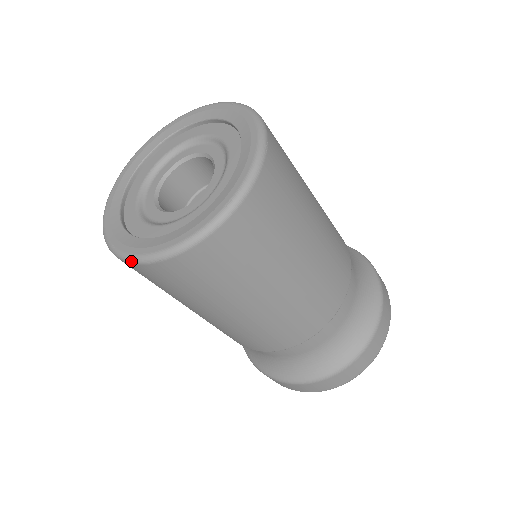
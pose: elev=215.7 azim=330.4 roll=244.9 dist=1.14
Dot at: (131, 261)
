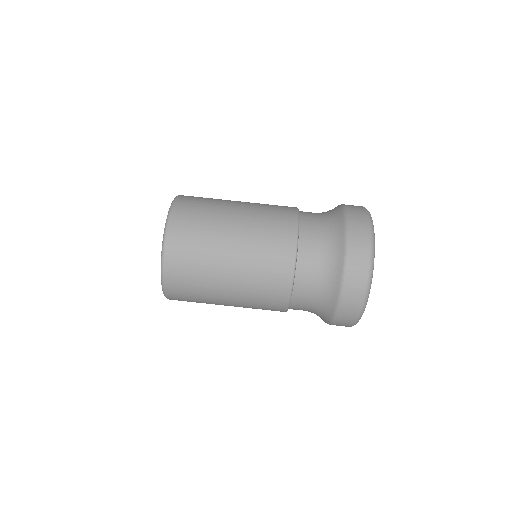
Dot at: (164, 241)
